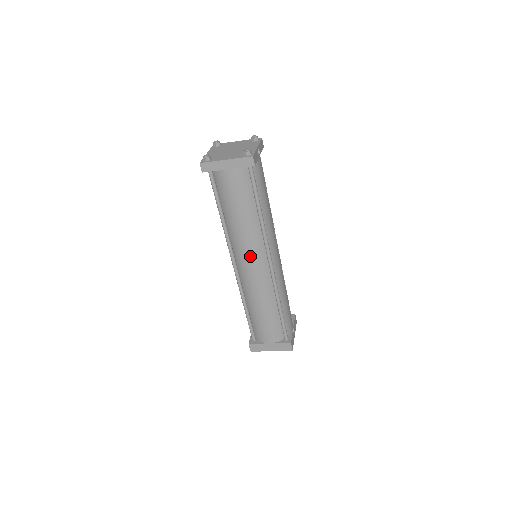
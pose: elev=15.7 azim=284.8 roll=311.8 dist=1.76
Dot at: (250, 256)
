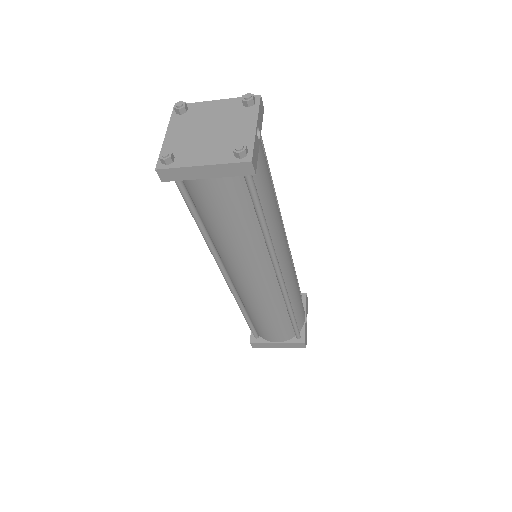
Dot at: (250, 273)
